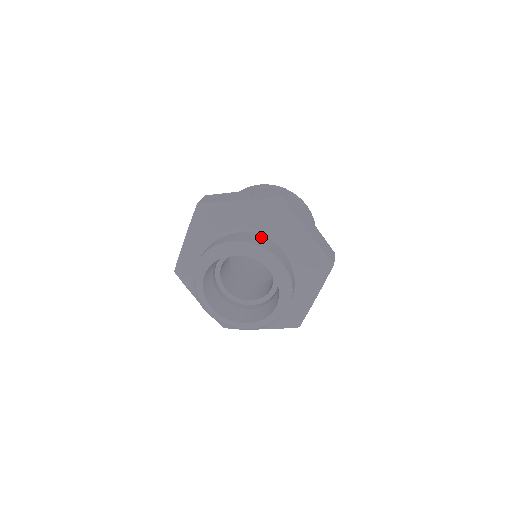
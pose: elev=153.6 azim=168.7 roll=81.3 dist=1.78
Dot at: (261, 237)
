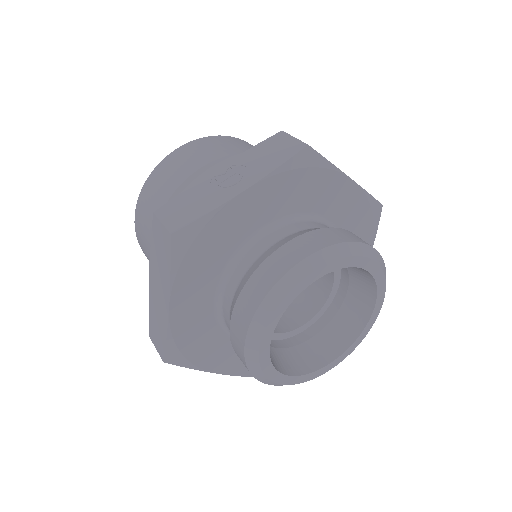
Dot at: (301, 227)
